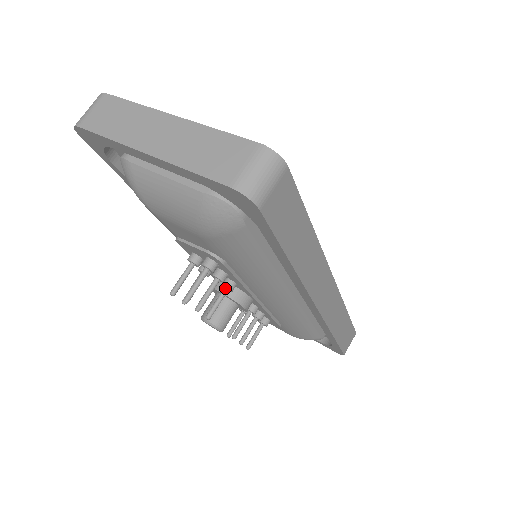
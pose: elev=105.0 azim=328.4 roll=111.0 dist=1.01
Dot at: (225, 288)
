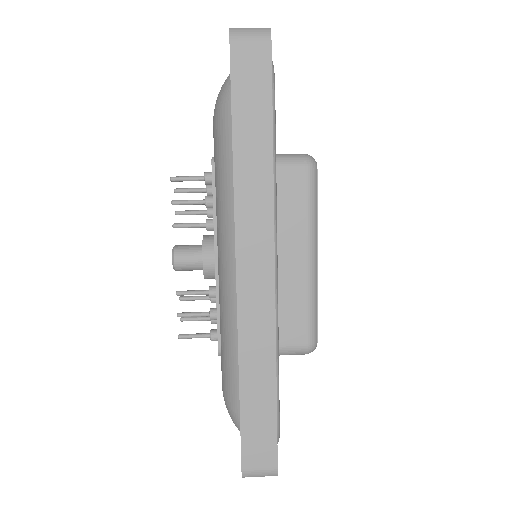
Dot at: occluded
